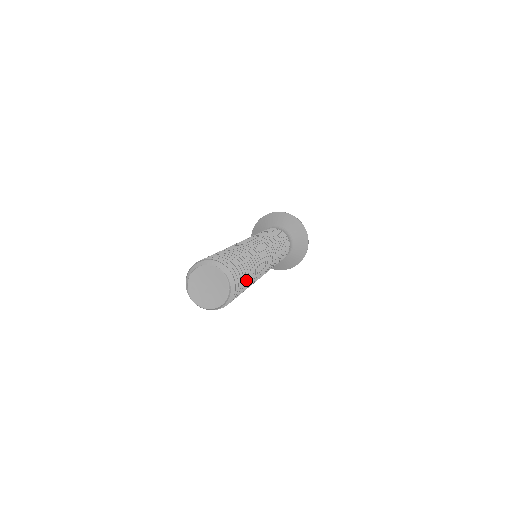
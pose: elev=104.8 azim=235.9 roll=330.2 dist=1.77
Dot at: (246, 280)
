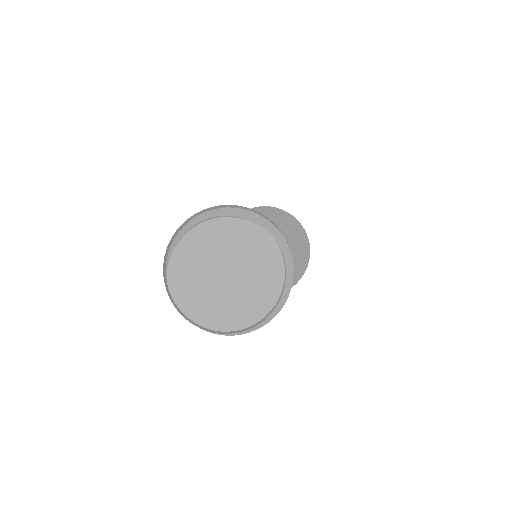
Dot at: occluded
